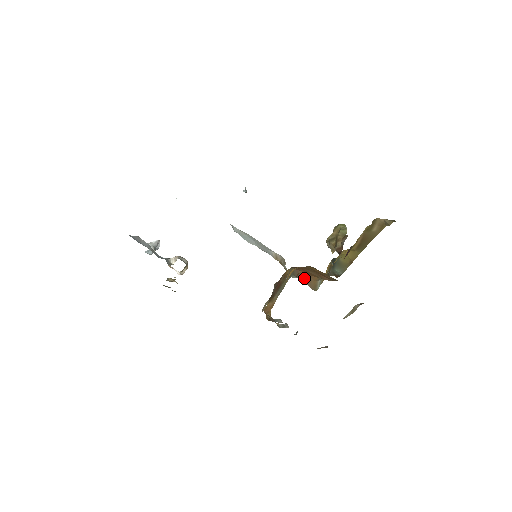
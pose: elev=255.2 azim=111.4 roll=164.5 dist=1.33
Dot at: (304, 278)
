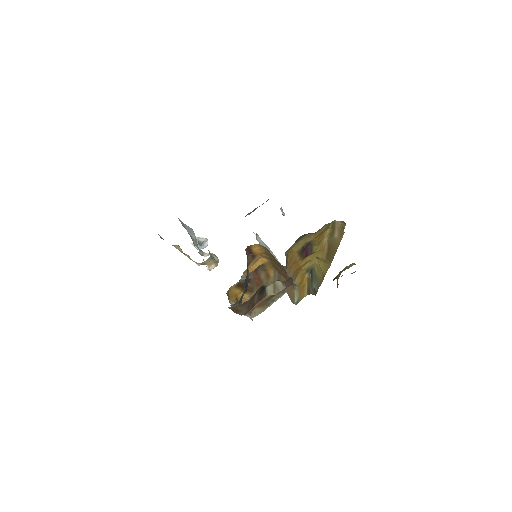
Dot at: occluded
